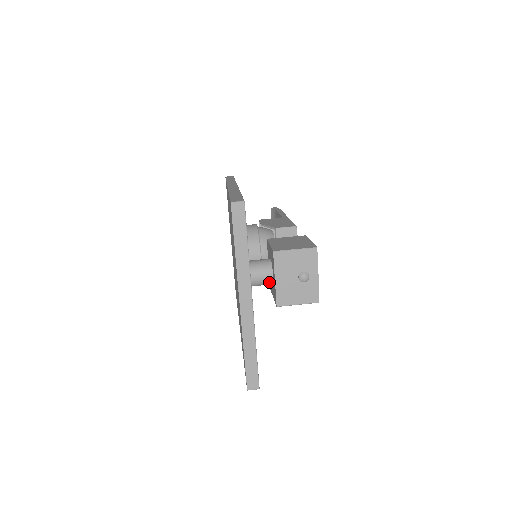
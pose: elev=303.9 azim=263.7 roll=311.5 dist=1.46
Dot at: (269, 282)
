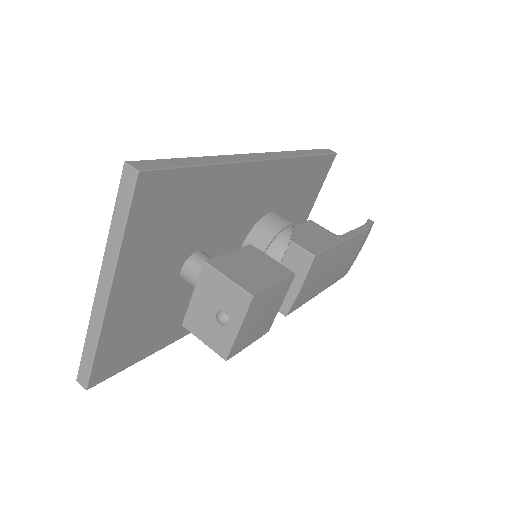
Dot at: occluded
